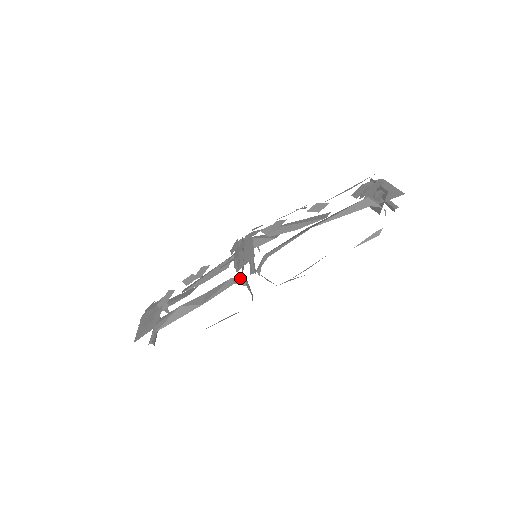
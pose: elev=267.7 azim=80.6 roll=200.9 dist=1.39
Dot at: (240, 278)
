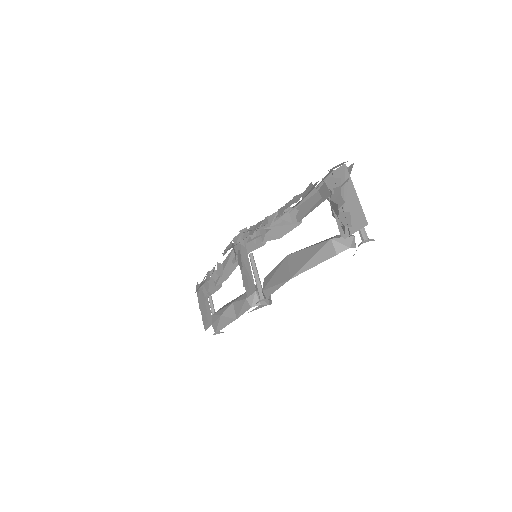
Dot at: (253, 298)
